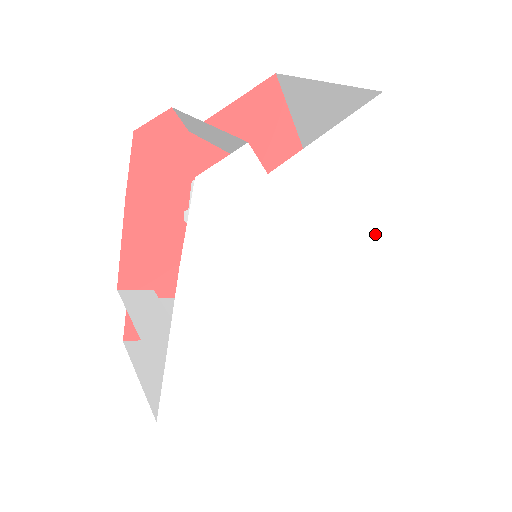
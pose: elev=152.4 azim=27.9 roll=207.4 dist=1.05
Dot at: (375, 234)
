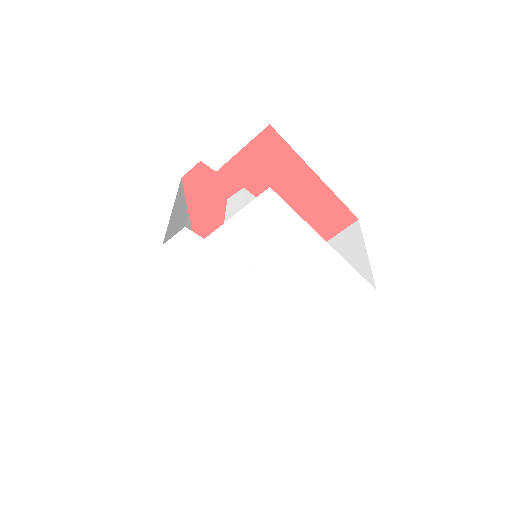
Dot at: (305, 261)
